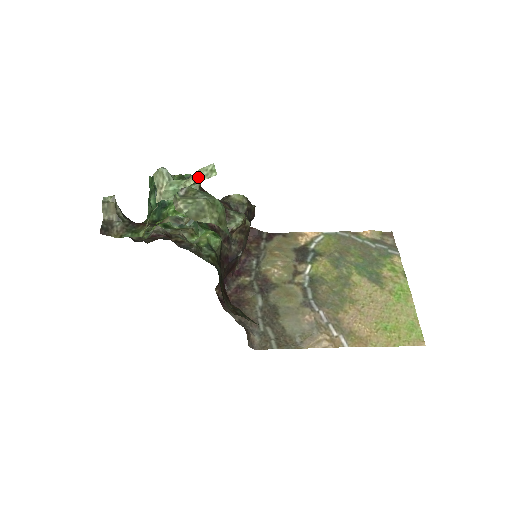
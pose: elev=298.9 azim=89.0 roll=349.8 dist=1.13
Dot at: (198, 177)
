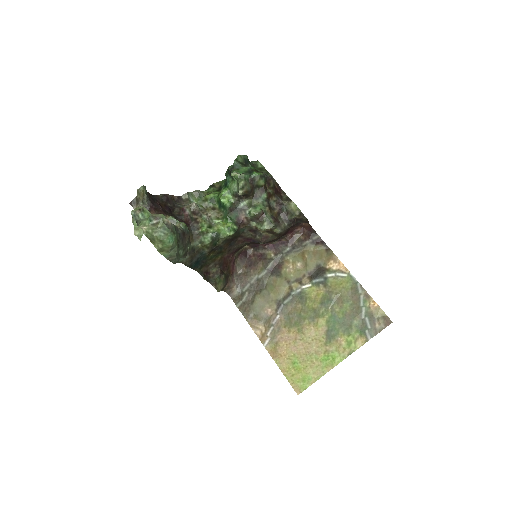
Dot at: (137, 233)
